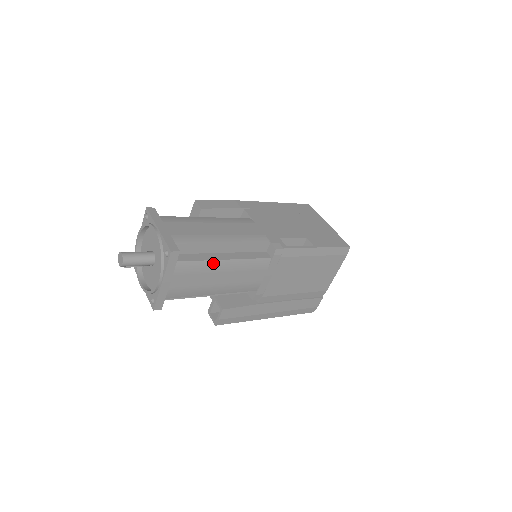
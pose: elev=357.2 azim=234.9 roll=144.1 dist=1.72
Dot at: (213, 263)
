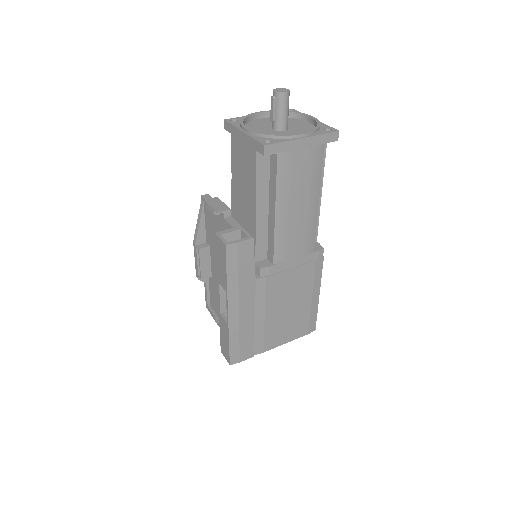
Dot at: (317, 187)
